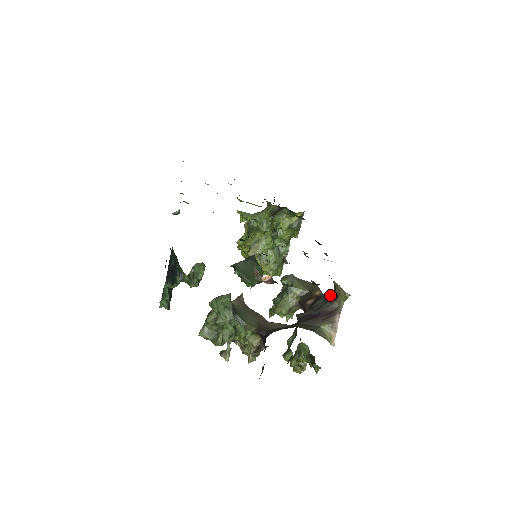
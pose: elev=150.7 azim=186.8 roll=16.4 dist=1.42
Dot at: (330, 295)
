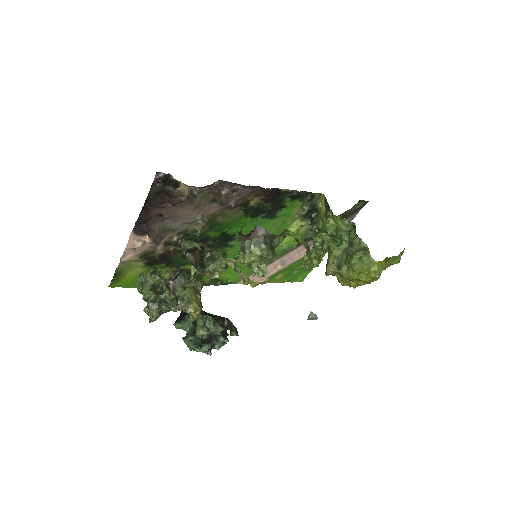
Dot at: occluded
